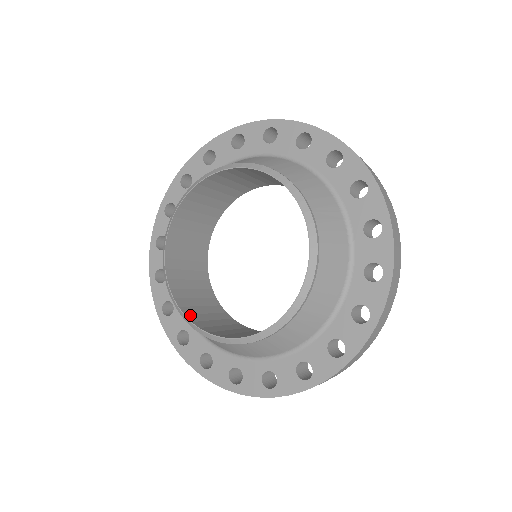
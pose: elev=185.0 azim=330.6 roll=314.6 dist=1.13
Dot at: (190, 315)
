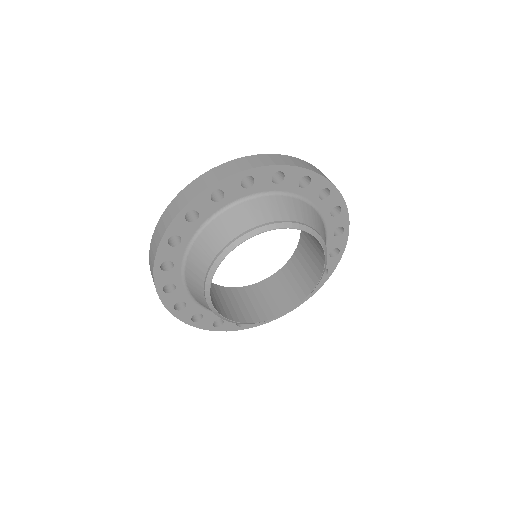
Dot at: (259, 318)
